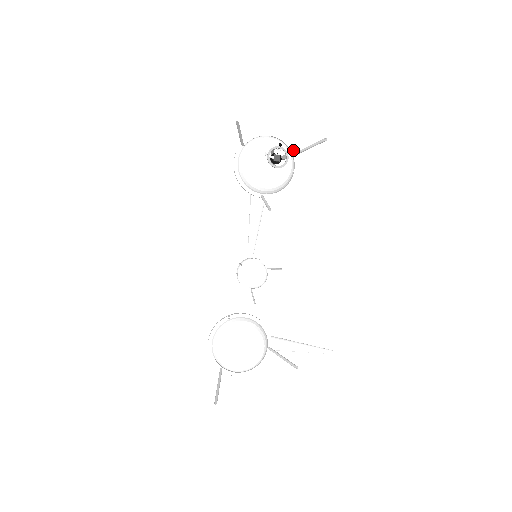
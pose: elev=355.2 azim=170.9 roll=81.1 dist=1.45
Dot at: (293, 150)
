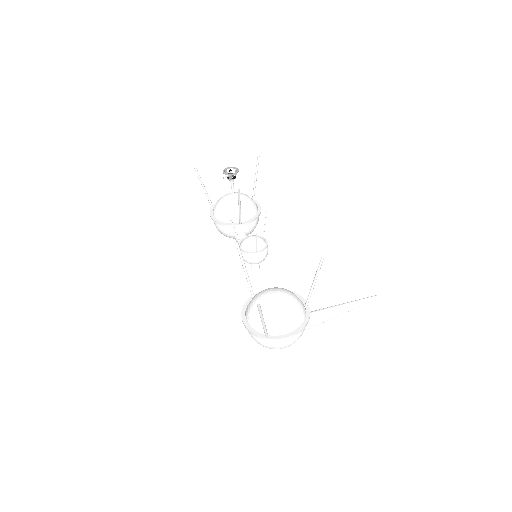
Dot at: occluded
